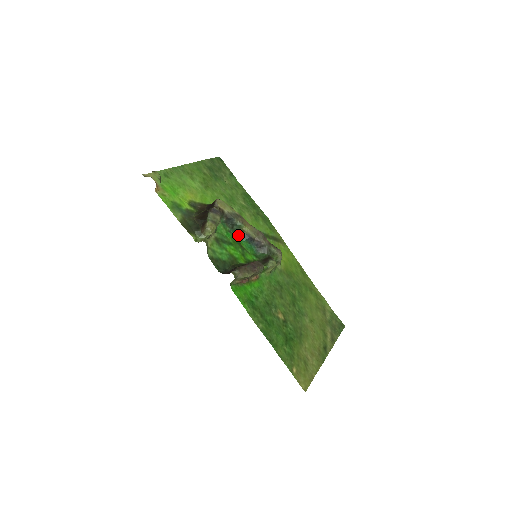
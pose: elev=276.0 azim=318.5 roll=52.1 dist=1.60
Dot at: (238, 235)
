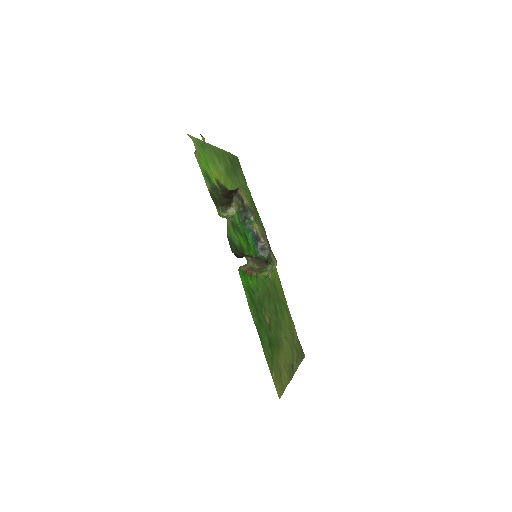
Dot at: (247, 230)
